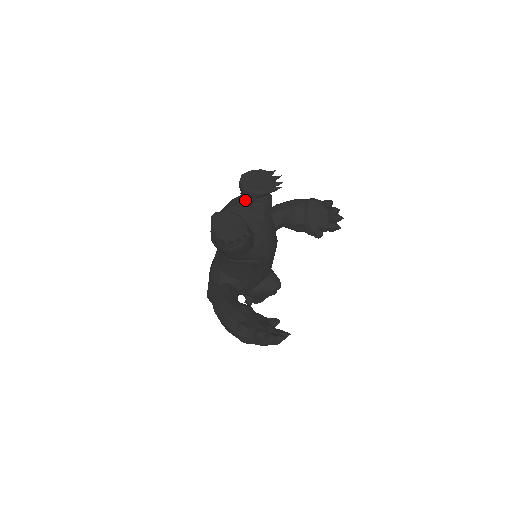
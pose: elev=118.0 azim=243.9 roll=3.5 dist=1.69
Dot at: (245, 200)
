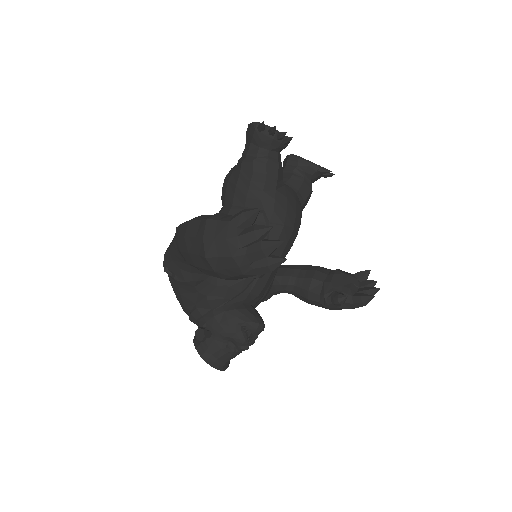
Dot at: (285, 170)
